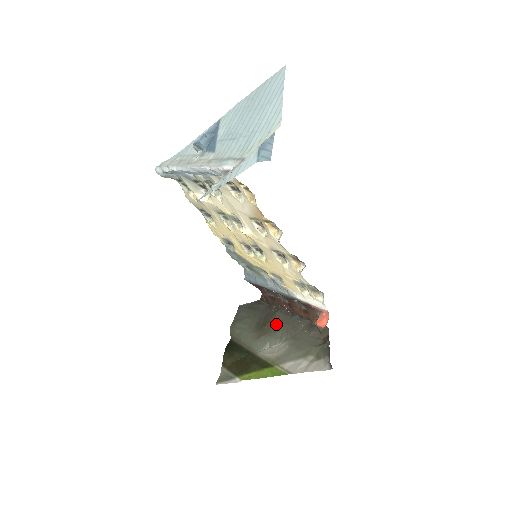
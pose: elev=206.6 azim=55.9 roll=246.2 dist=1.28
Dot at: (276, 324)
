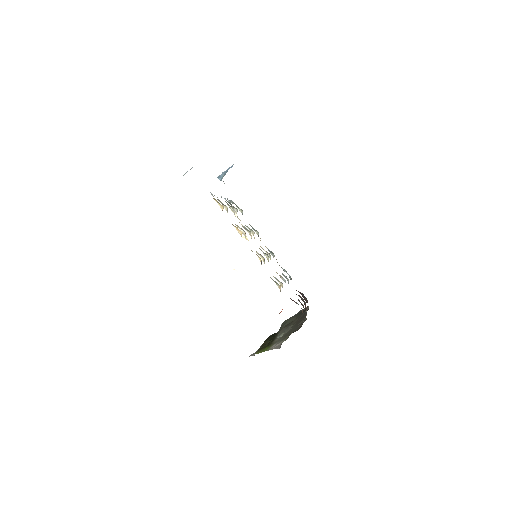
Dot at: (295, 320)
